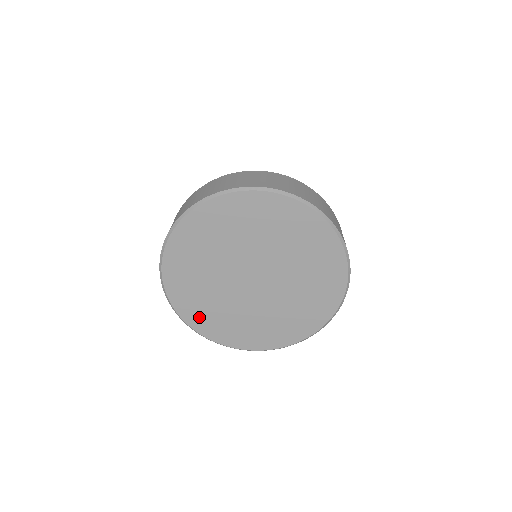
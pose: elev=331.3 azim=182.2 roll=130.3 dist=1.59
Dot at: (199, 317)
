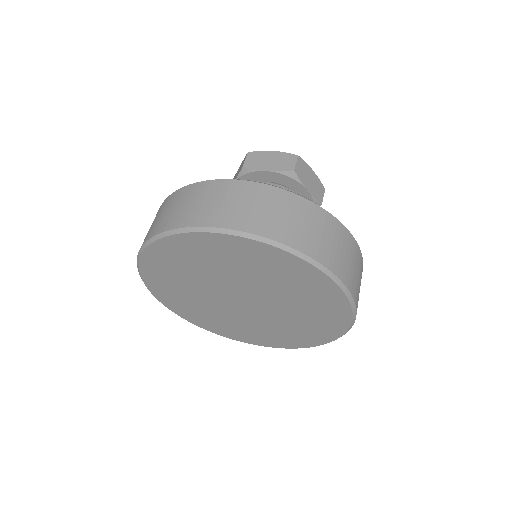
Dot at: (217, 327)
